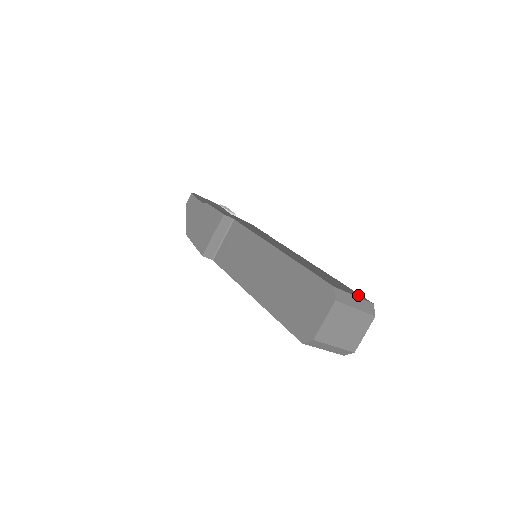
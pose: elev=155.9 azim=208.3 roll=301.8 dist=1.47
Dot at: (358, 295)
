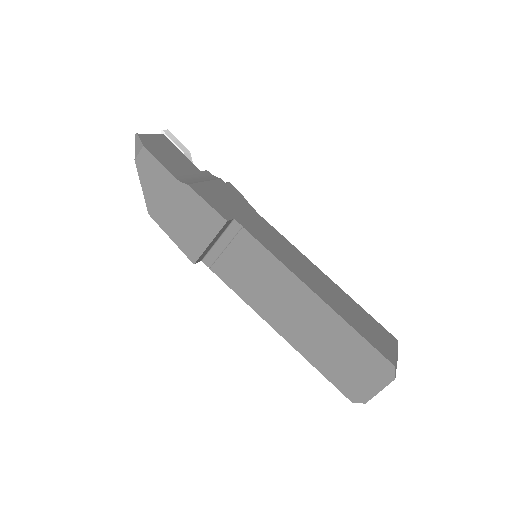
Dot at: (390, 338)
